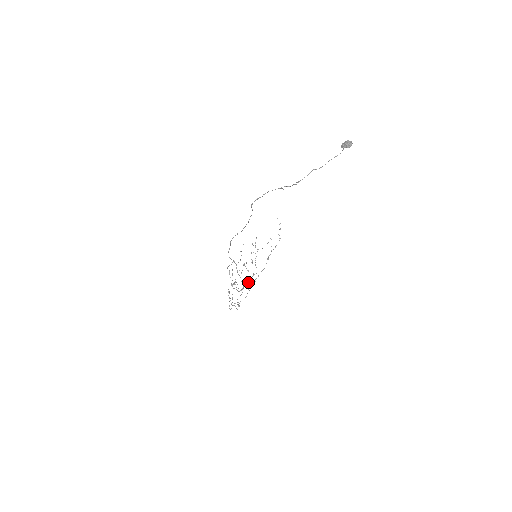
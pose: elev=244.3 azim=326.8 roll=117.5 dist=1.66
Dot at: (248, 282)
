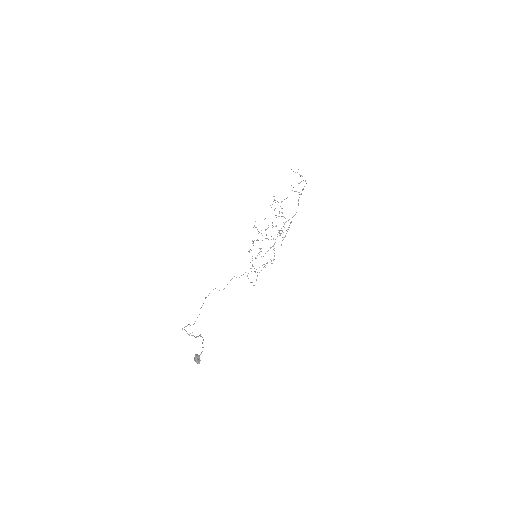
Dot at: (279, 235)
